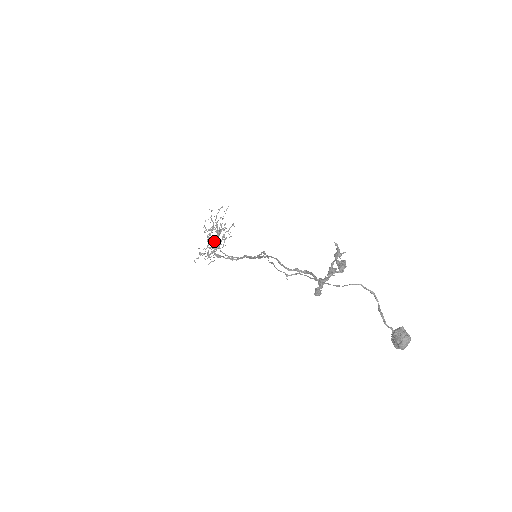
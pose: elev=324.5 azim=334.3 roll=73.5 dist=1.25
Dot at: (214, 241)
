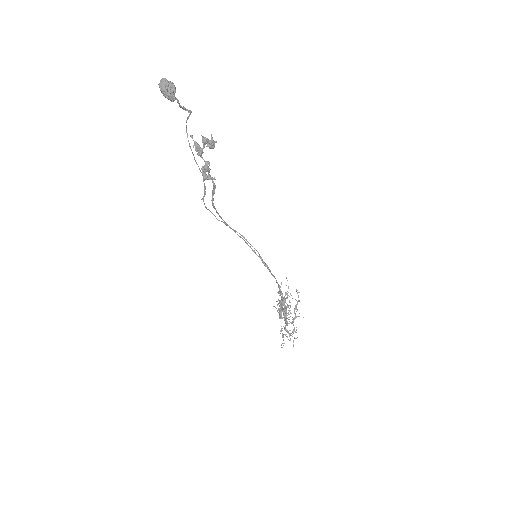
Dot at: (284, 313)
